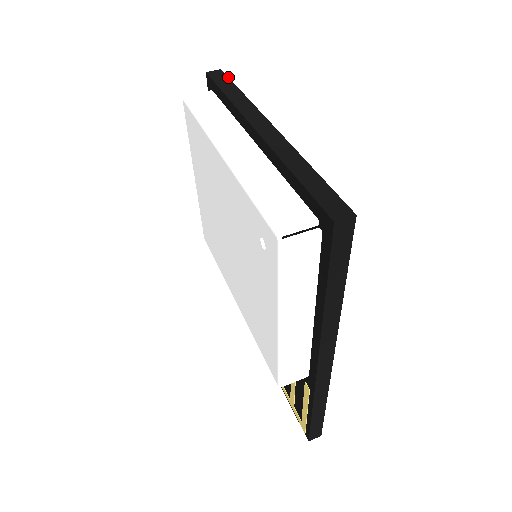
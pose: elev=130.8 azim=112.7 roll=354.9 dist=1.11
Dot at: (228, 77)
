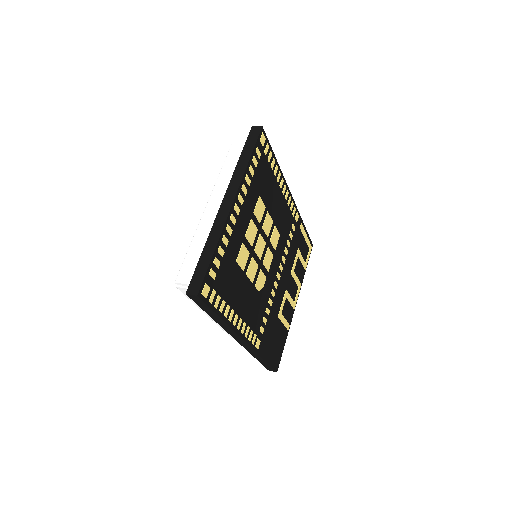
Dot at: (257, 138)
